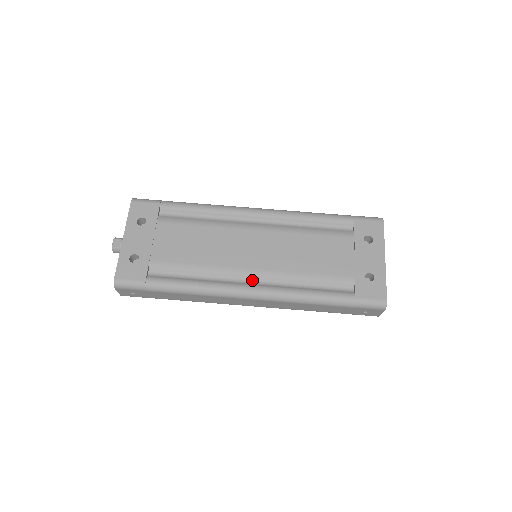
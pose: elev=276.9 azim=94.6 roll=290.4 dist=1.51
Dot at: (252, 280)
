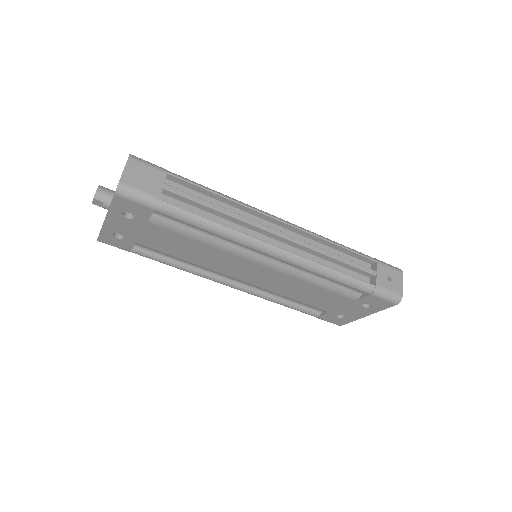
Dot at: (237, 281)
